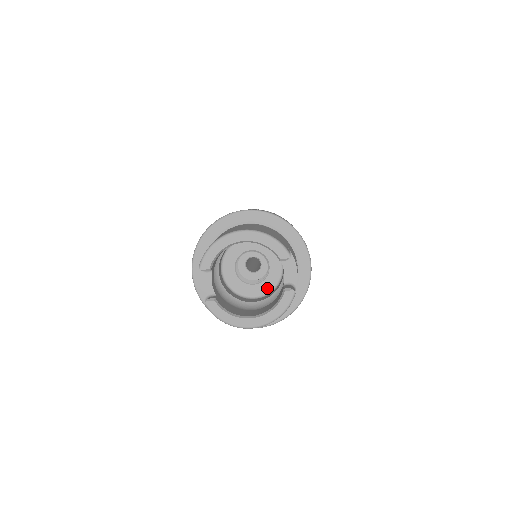
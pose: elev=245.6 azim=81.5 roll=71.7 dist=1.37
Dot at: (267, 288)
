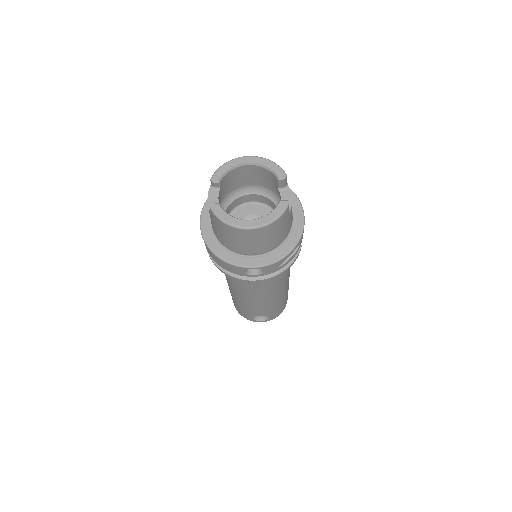
Dot at: occluded
